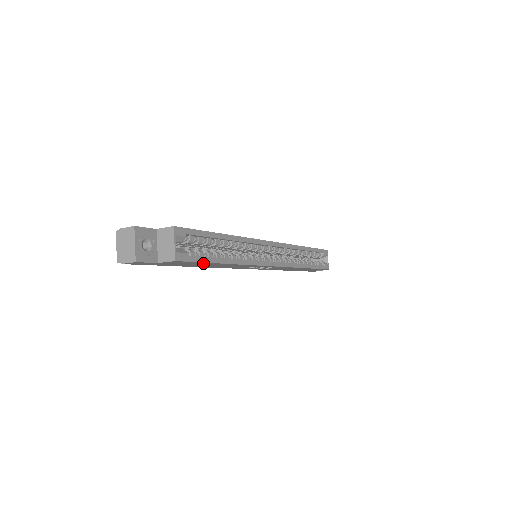
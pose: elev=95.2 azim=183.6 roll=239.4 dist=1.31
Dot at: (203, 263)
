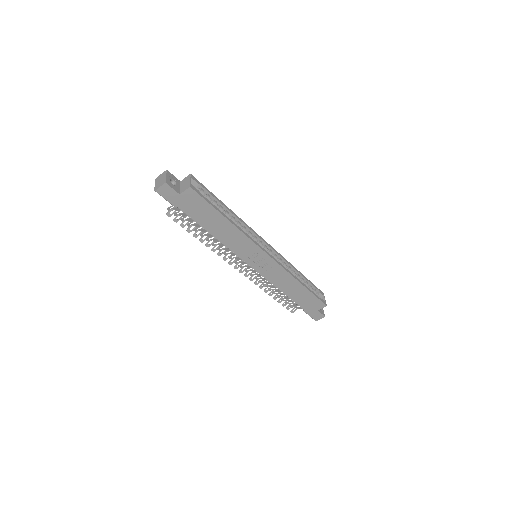
Dot at: (210, 209)
